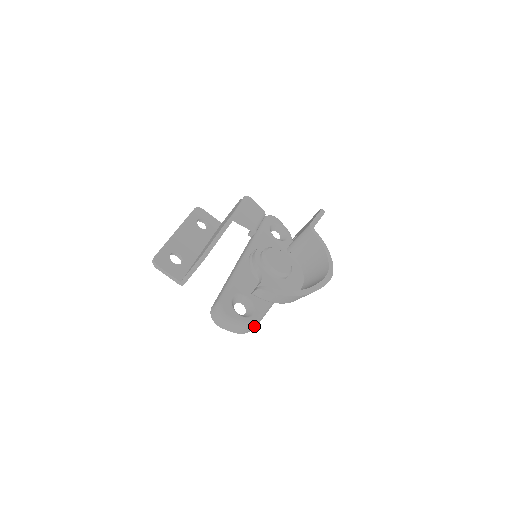
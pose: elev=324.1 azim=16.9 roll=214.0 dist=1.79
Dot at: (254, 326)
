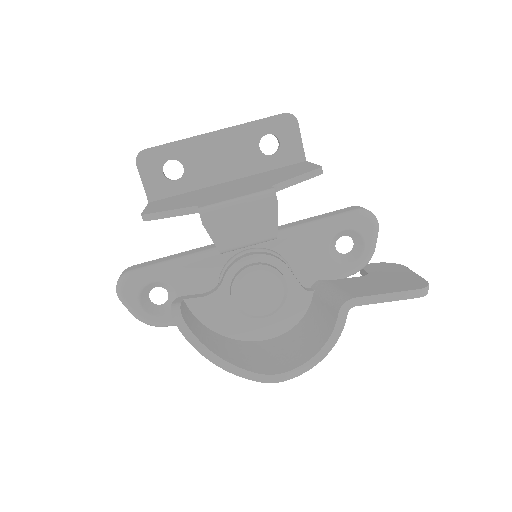
Dot at: (153, 325)
